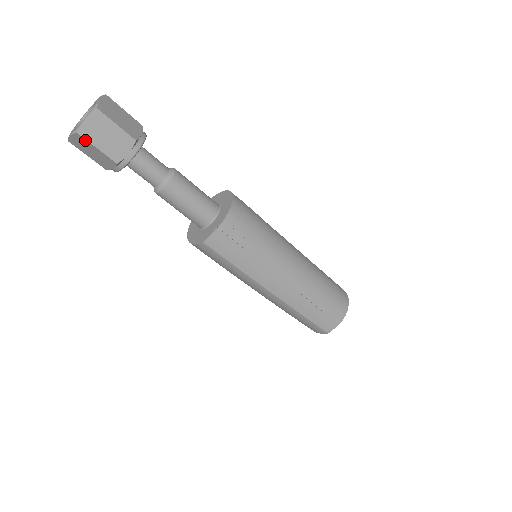
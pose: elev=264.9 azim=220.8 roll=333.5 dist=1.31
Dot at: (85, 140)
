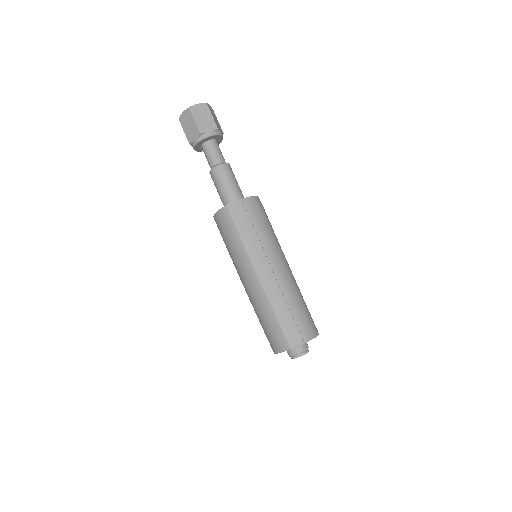
Dot at: (190, 114)
